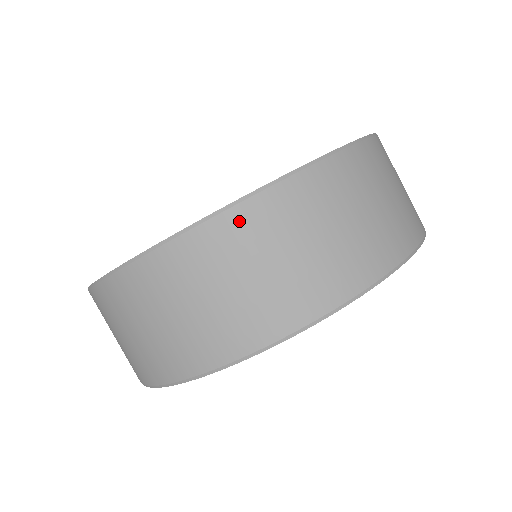
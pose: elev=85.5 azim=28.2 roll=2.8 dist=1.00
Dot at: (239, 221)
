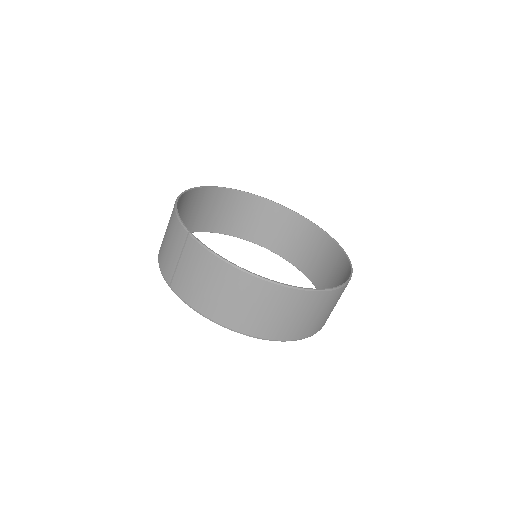
Dot at: (334, 295)
